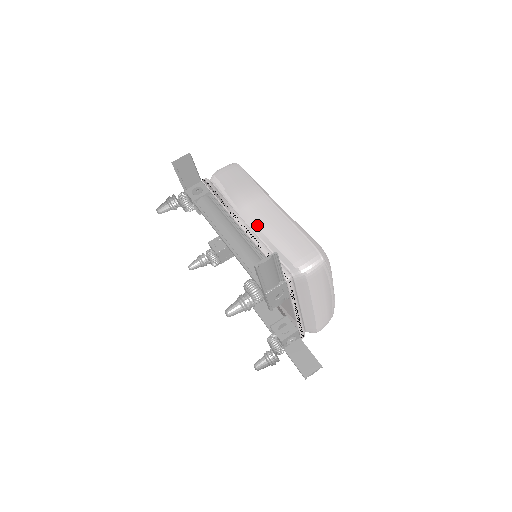
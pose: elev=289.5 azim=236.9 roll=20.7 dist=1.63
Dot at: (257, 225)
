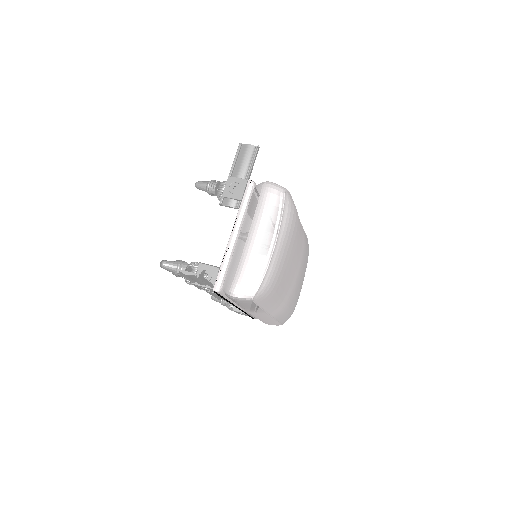
Dot at: occluded
